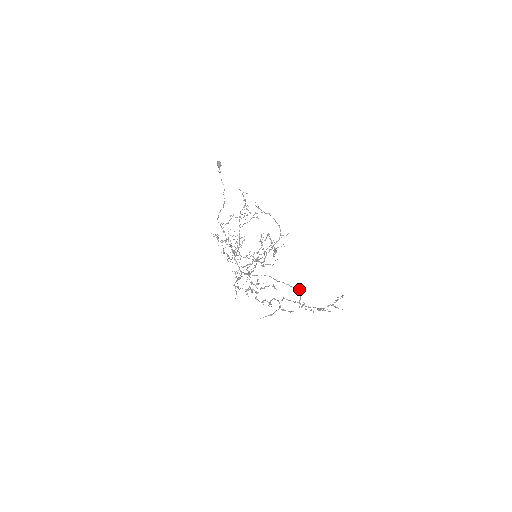
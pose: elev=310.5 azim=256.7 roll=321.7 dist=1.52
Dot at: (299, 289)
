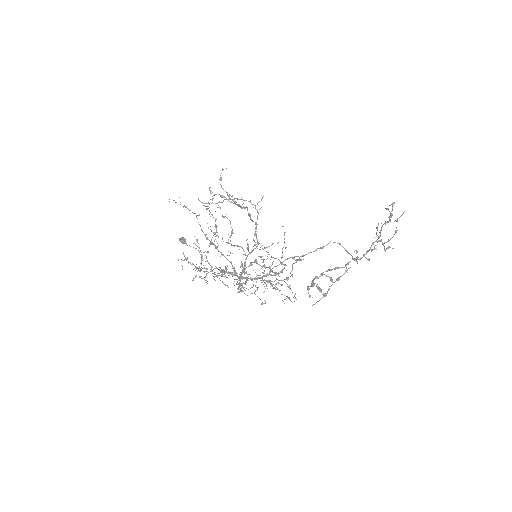
Dot at: (334, 242)
